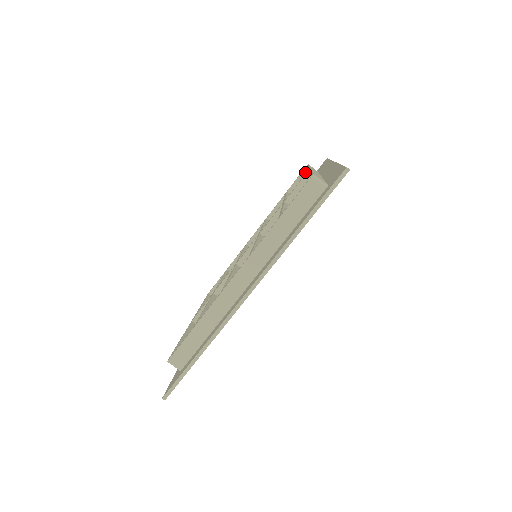
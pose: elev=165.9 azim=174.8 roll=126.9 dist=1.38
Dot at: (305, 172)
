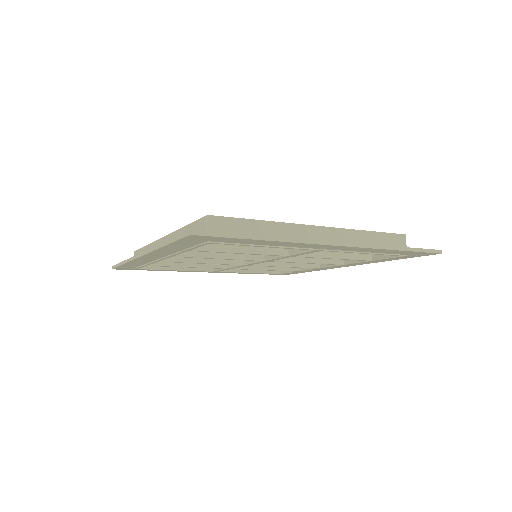
Dot at: occluded
